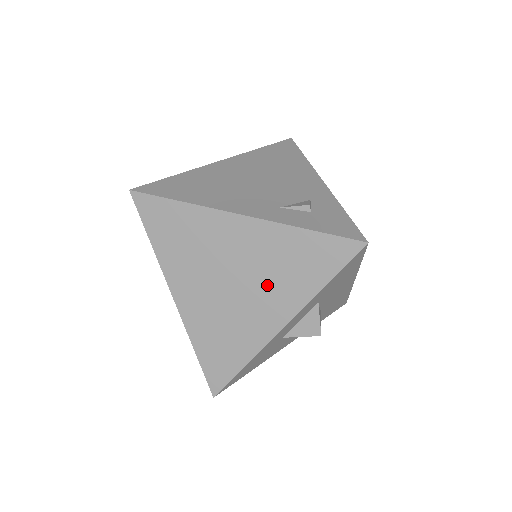
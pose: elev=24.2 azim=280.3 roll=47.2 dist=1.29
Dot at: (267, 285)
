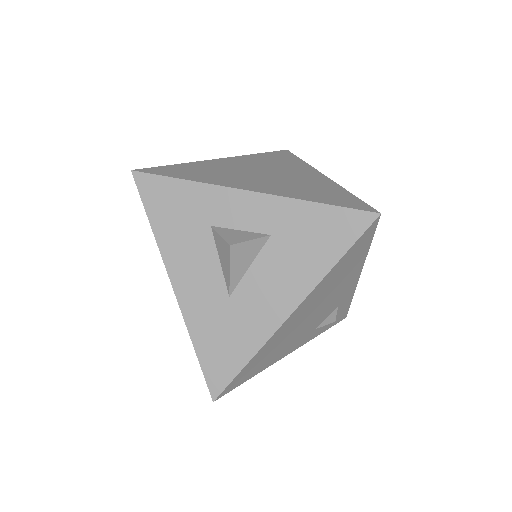
Dot at: occluded
